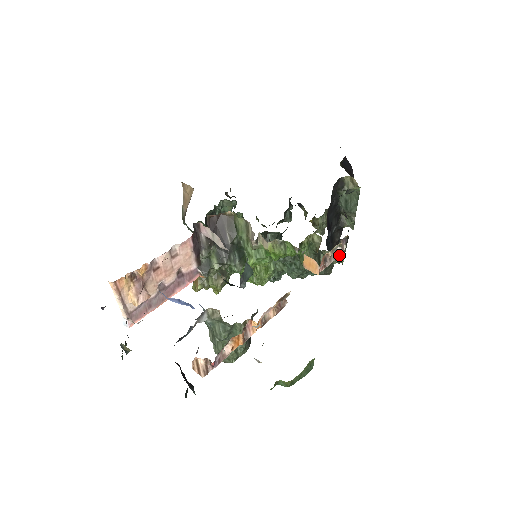
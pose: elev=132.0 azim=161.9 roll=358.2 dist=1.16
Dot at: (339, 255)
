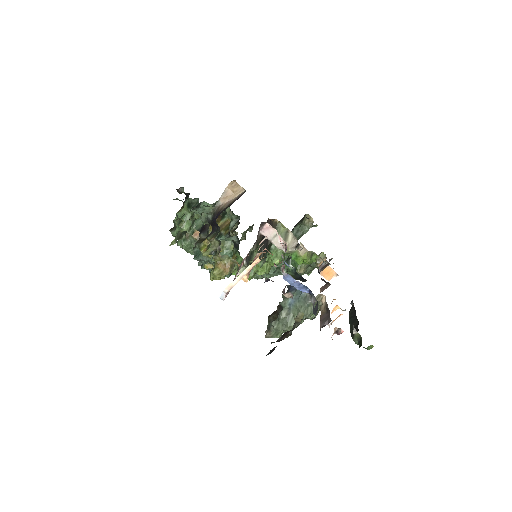
Dot at: occluded
